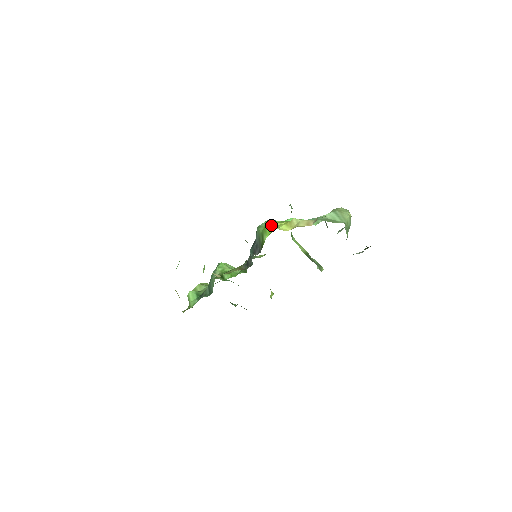
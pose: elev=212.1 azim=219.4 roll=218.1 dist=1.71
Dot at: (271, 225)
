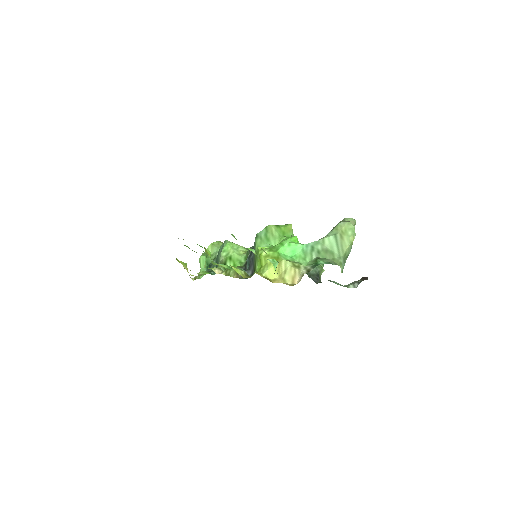
Dot at: (262, 258)
